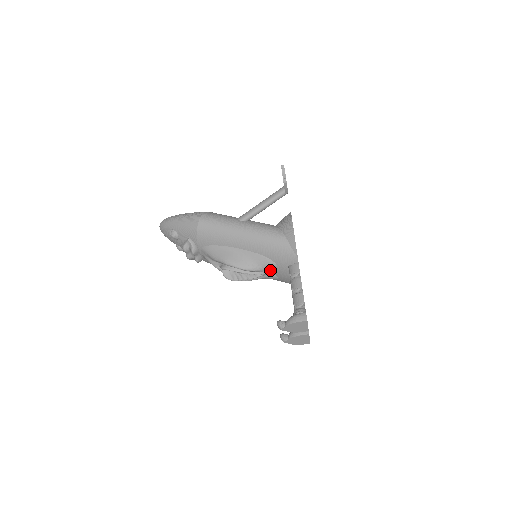
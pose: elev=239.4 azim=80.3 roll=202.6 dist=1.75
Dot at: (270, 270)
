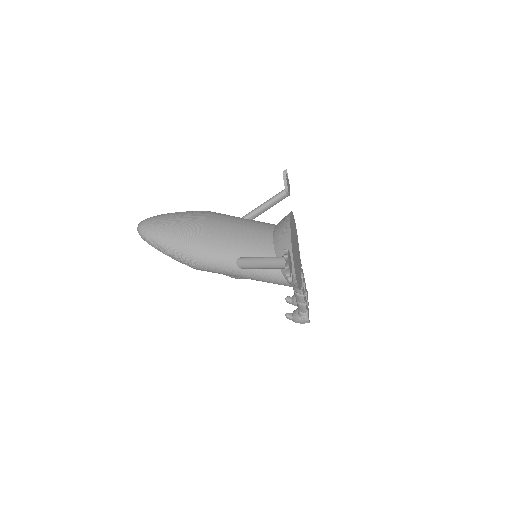
Dot at: occluded
